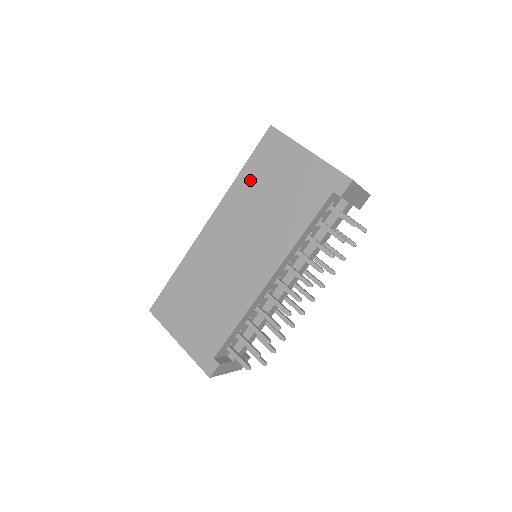
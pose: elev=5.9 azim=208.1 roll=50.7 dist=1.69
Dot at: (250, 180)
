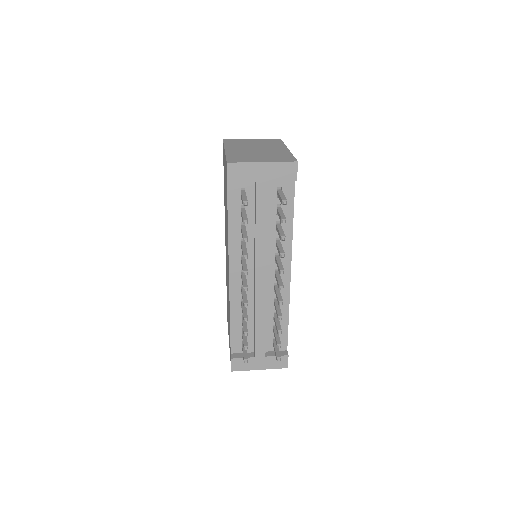
Dot at: (224, 192)
